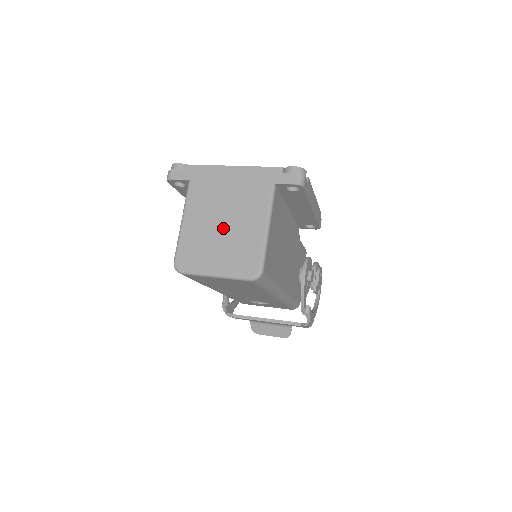
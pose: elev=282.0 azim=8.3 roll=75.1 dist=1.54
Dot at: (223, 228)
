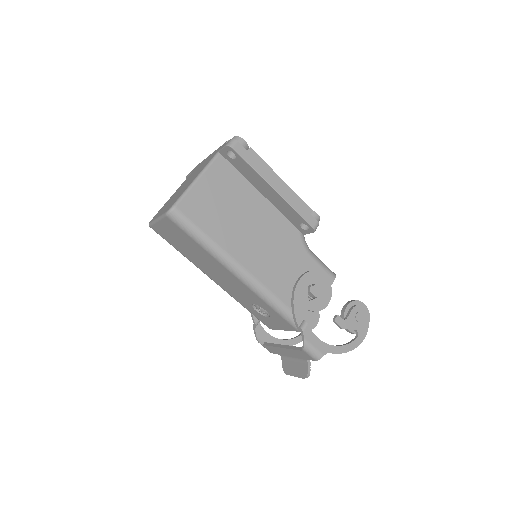
Dot at: occluded
